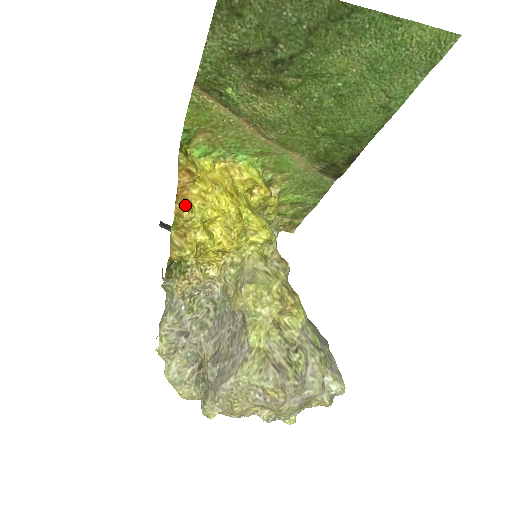
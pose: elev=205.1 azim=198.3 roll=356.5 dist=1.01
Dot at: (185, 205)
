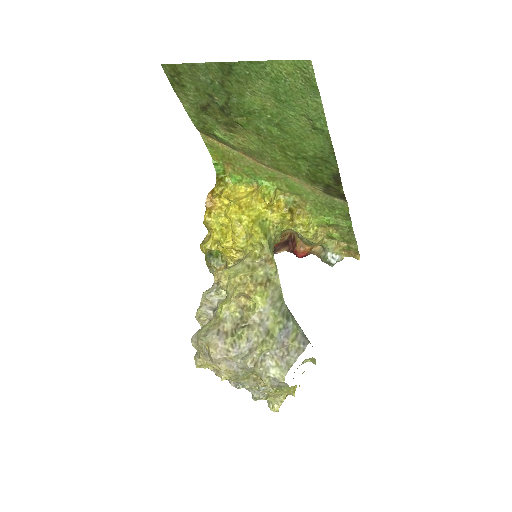
Dot at: (206, 212)
